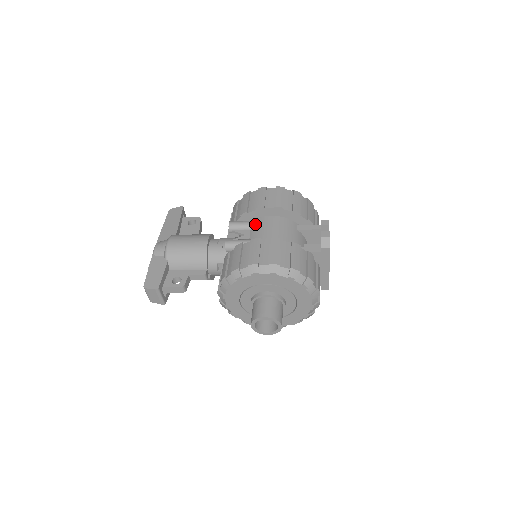
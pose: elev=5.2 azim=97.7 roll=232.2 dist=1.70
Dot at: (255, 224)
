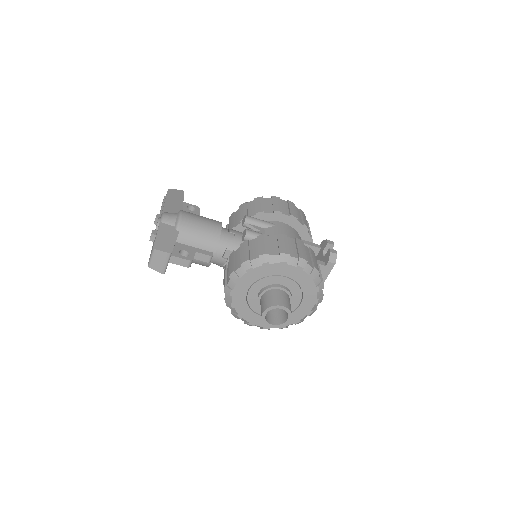
Dot at: (270, 224)
